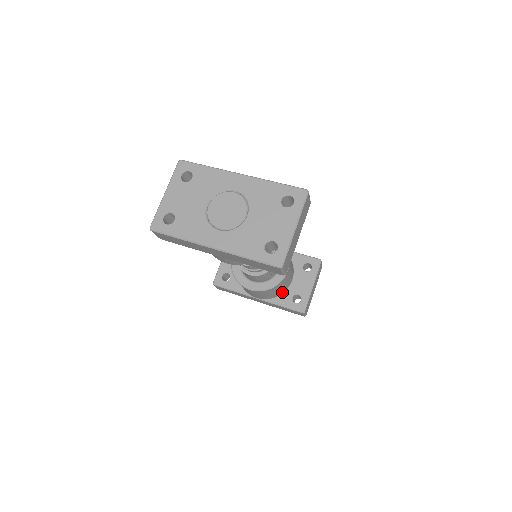
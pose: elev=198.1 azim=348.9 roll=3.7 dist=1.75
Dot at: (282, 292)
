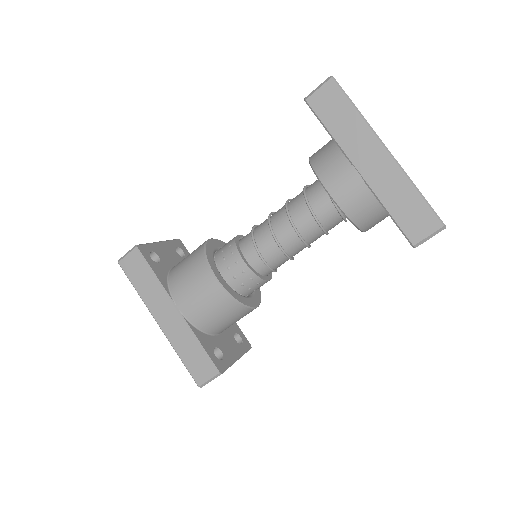
Dot at: (209, 331)
